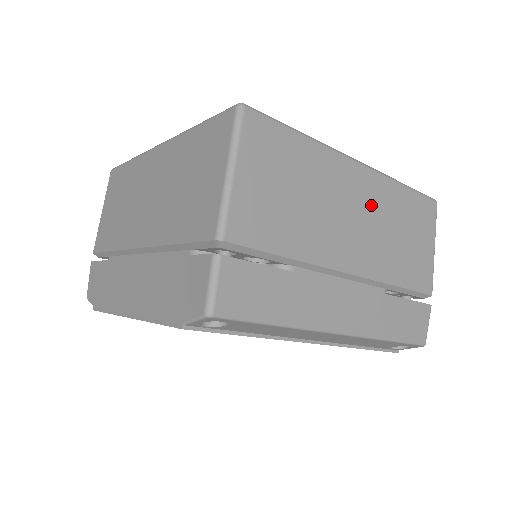
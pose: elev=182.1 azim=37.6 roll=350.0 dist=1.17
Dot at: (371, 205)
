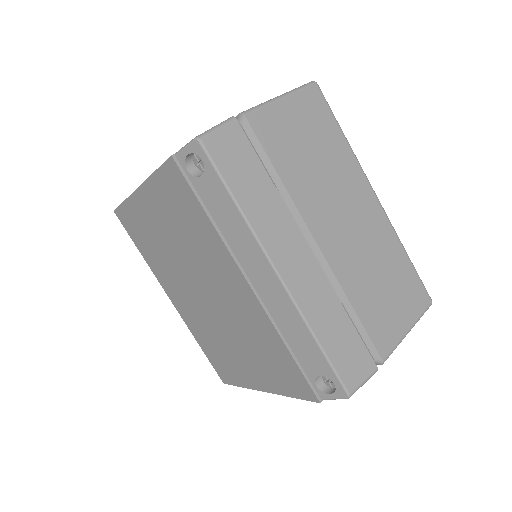
Dot at: (369, 230)
